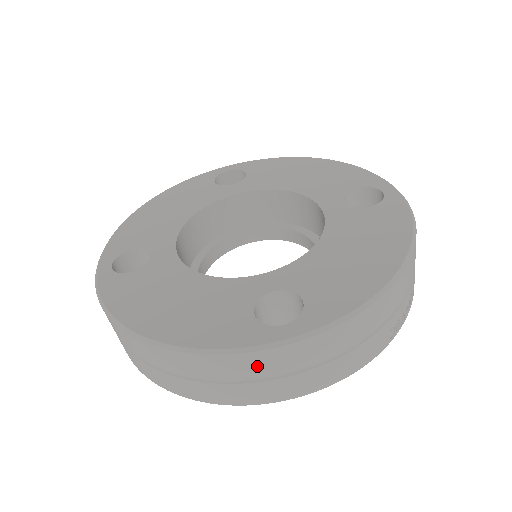
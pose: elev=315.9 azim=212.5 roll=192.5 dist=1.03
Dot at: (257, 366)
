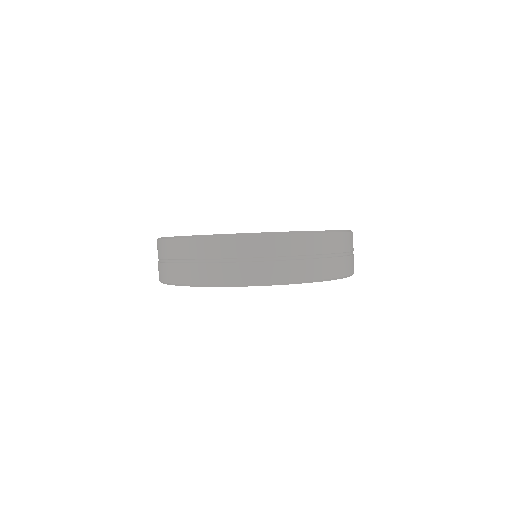
Dot at: (316, 245)
